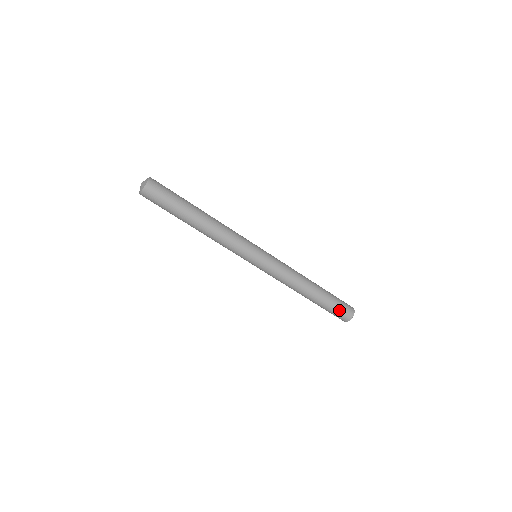
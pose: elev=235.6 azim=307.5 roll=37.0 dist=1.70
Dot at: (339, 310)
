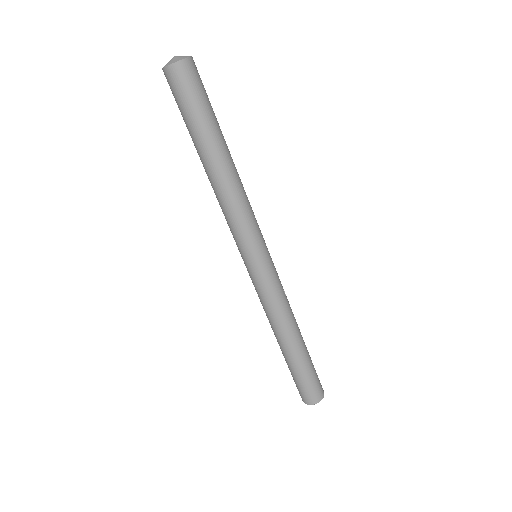
Dot at: (316, 379)
